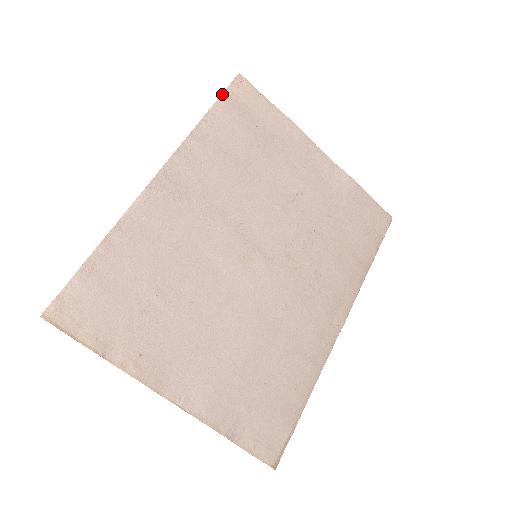
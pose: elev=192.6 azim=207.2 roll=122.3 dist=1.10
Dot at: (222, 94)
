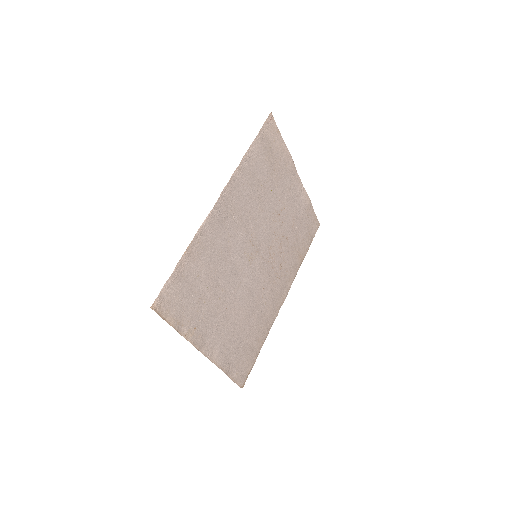
Dot at: (260, 131)
